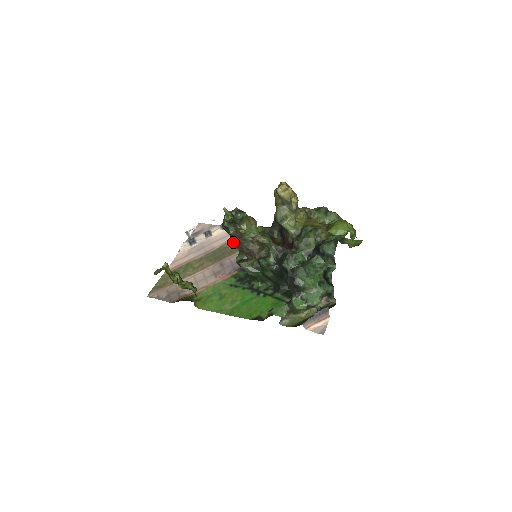
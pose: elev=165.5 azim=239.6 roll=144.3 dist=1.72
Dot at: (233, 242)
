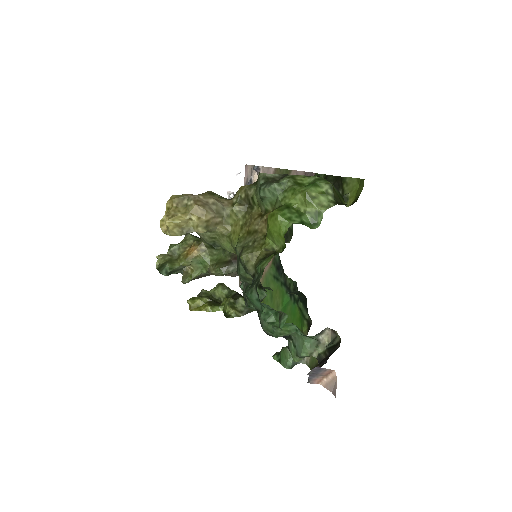
Dot at: occluded
